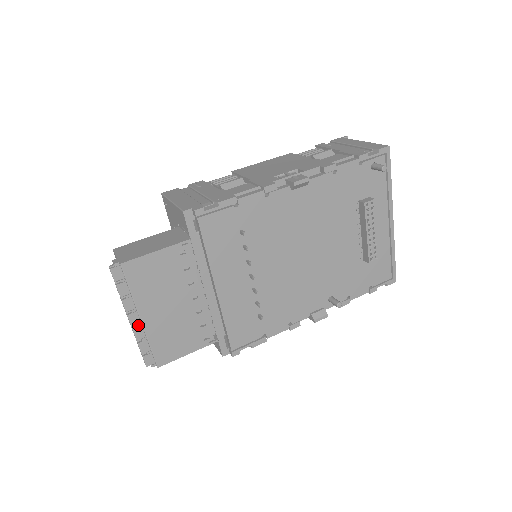
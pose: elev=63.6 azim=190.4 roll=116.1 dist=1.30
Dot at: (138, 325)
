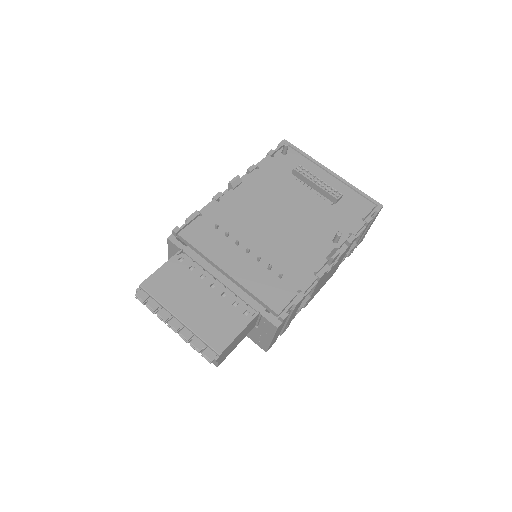
Dot at: (181, 328)
